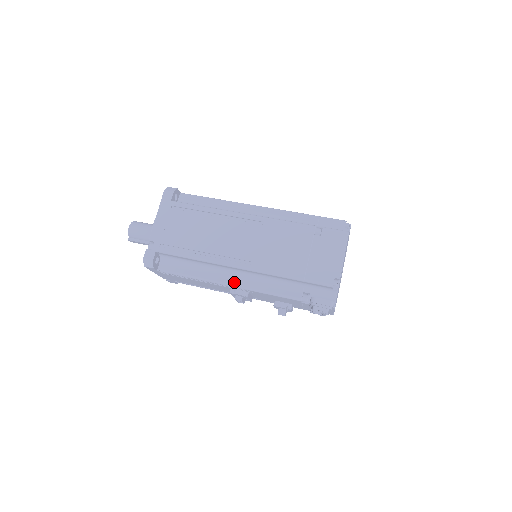
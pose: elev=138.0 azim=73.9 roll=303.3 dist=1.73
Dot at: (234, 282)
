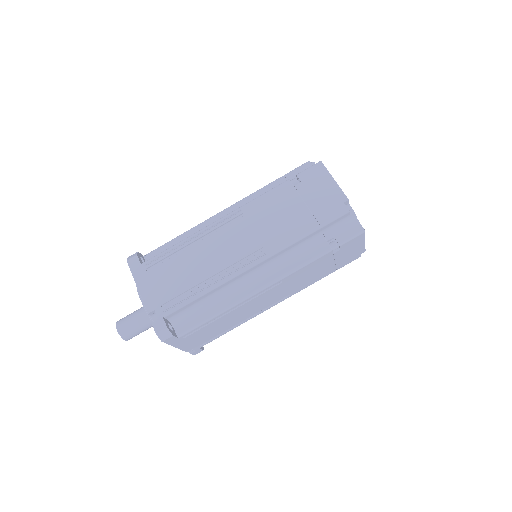
Dot at: occluded
